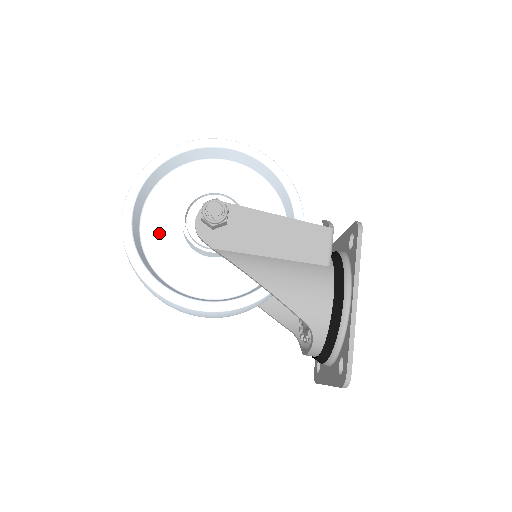
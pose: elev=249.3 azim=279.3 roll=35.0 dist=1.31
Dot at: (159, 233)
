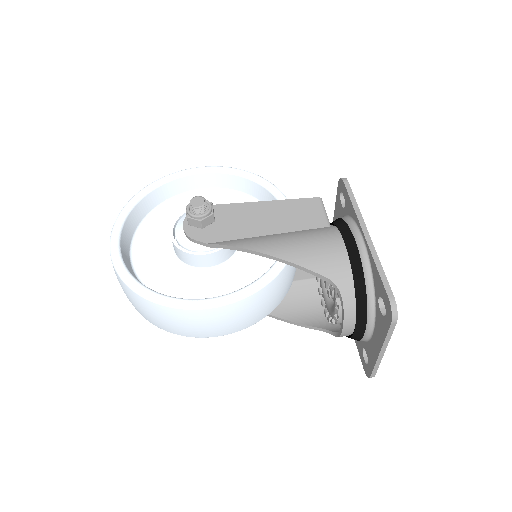
Dot at: (151, 262)
